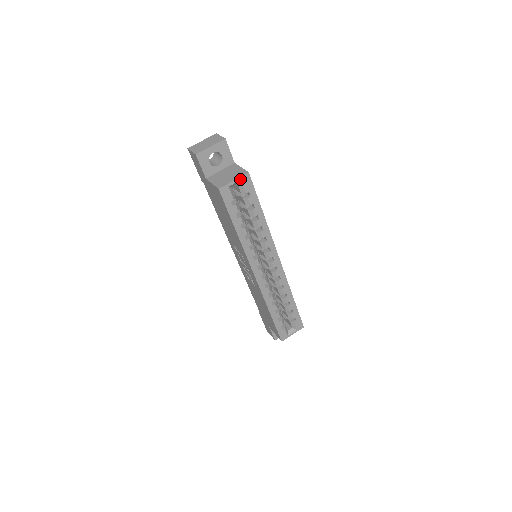
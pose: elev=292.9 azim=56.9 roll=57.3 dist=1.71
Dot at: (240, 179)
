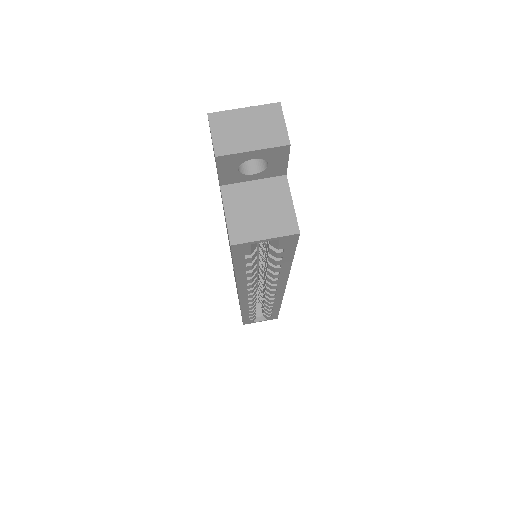
Dot at: (278, 238)
